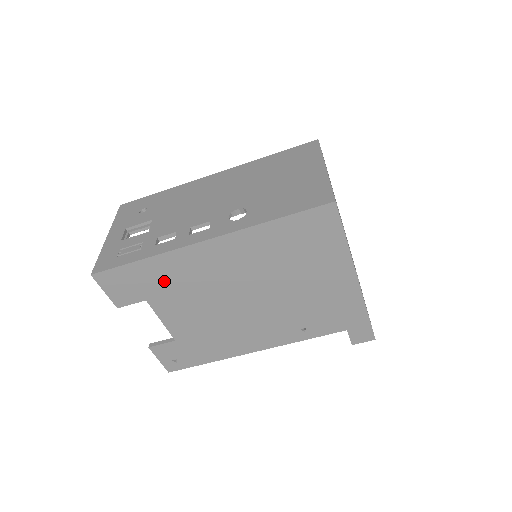
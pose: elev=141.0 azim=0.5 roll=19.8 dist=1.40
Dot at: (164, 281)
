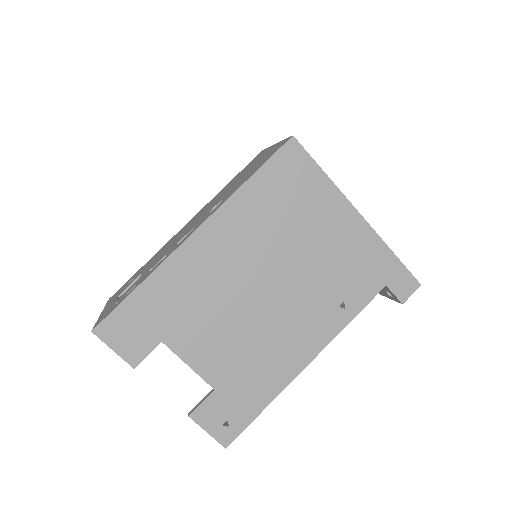
Dot at: (172, 305)
